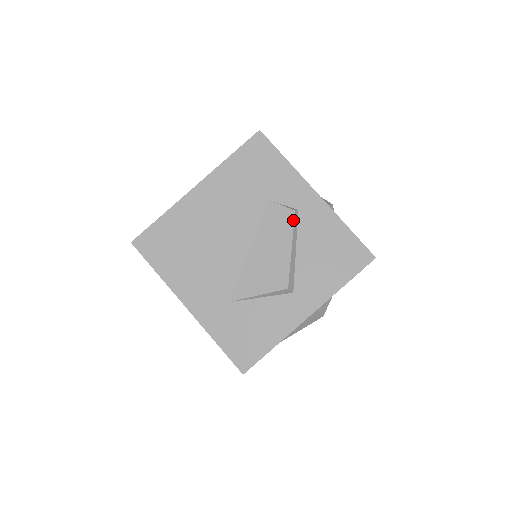
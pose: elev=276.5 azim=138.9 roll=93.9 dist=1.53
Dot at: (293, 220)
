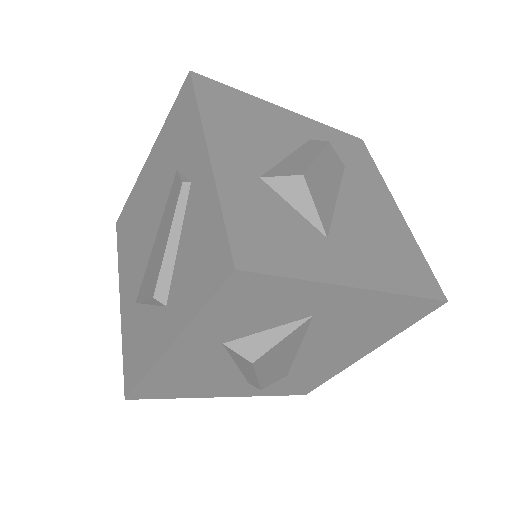
Dot at: (178, 197)
